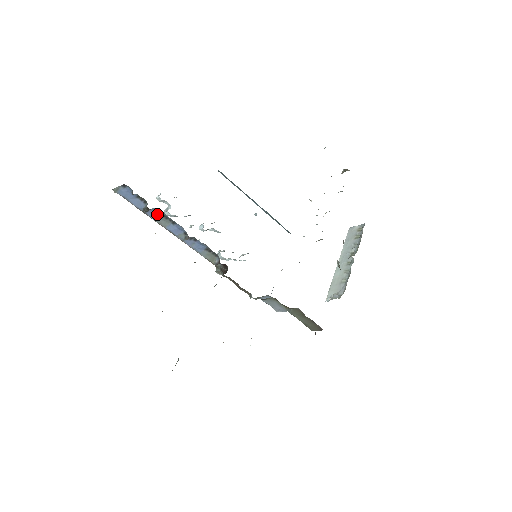
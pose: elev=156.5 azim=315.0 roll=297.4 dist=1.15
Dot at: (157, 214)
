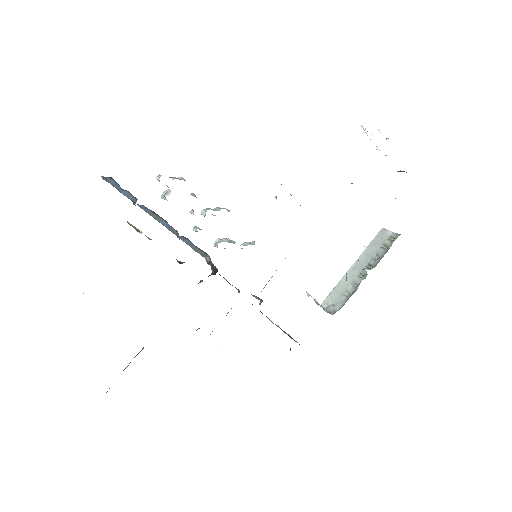
Dot at: (148, 209)
